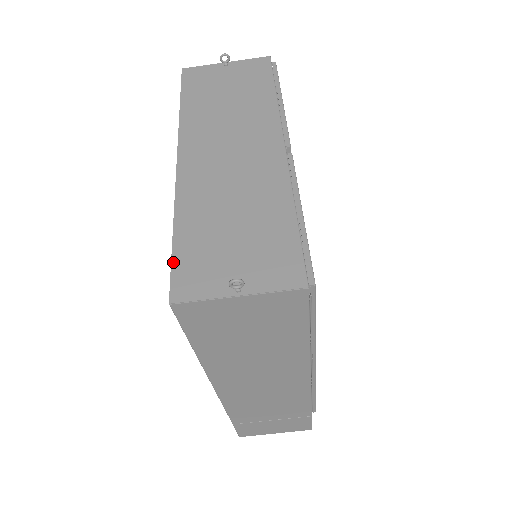
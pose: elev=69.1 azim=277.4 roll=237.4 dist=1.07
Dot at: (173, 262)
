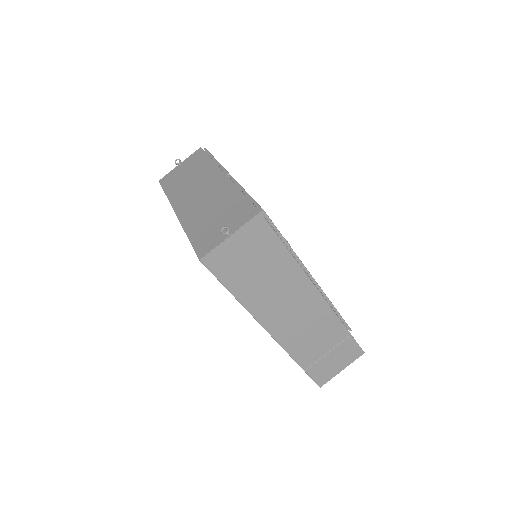
Dot at: (193, 246)
